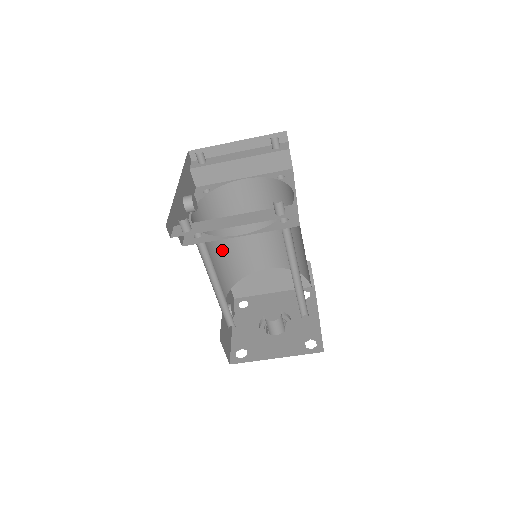
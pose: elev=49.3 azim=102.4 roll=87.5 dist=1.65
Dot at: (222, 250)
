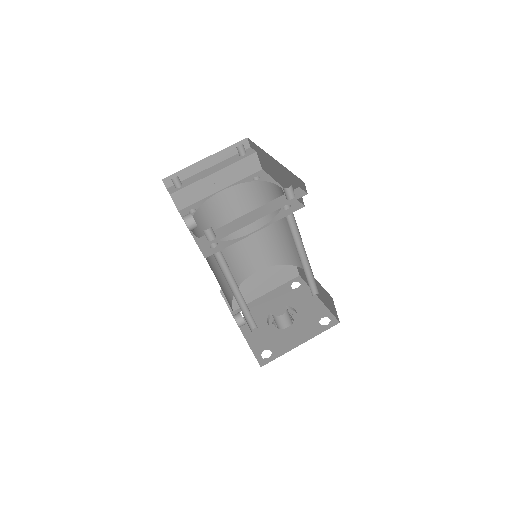
Dot at: (217, 264)
